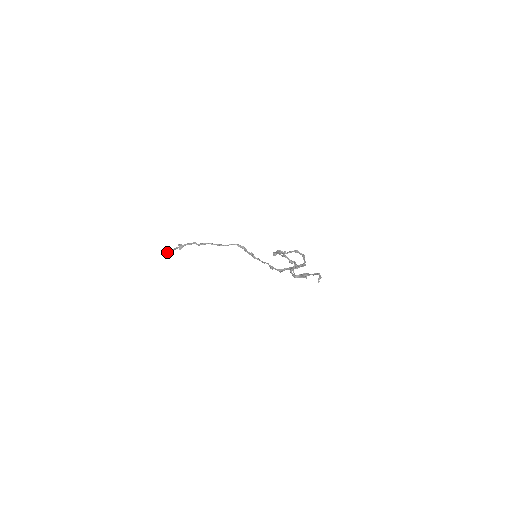
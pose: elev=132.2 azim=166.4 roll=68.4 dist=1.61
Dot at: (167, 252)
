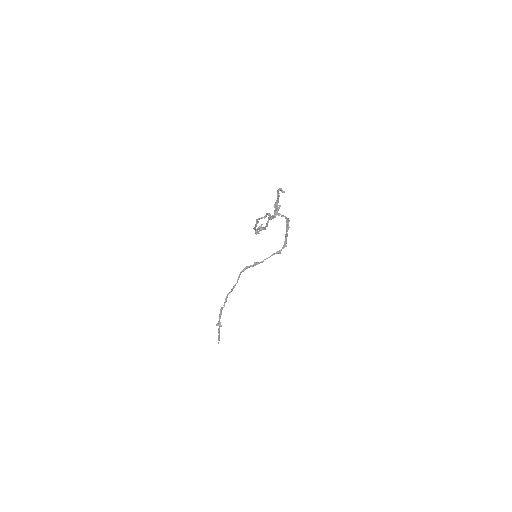
Dot at: occluded
